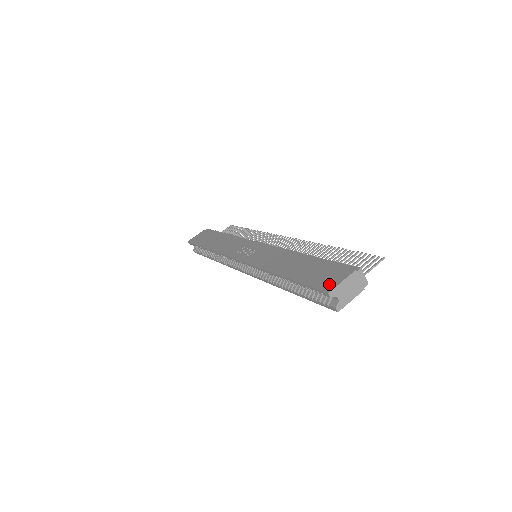
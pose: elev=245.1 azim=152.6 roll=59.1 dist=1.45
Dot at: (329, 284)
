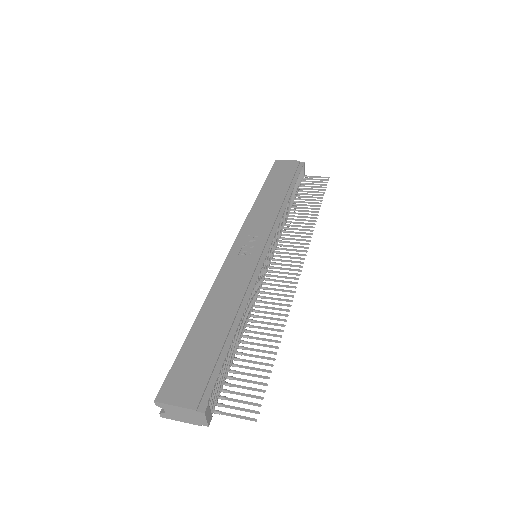
Dot at: (171, 392)
